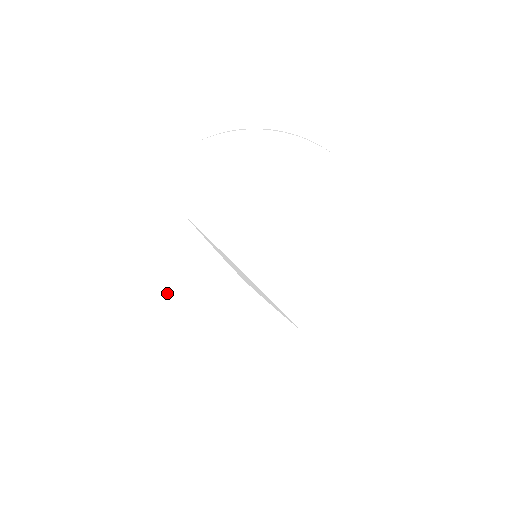
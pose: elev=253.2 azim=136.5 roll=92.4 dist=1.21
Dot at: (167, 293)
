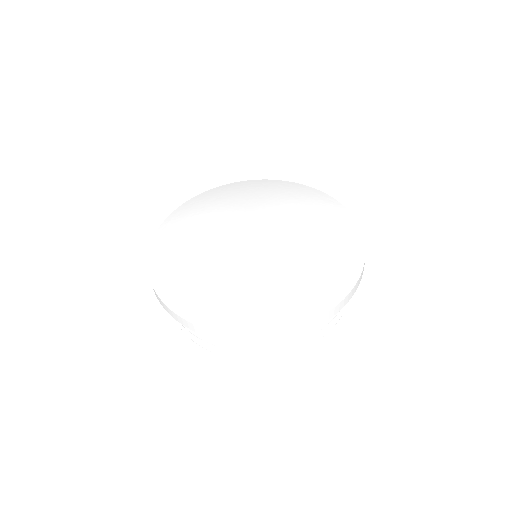
Dot at: (228, 296)
